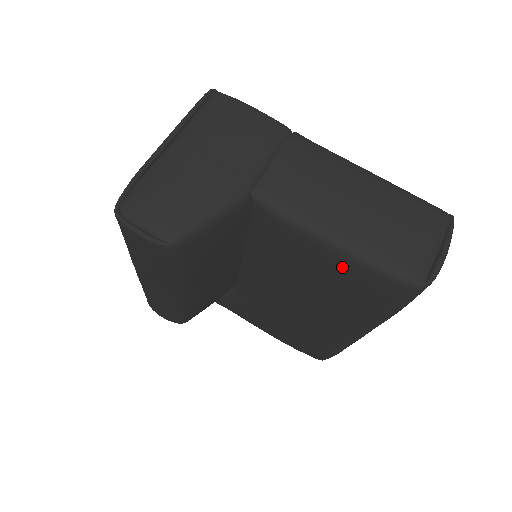
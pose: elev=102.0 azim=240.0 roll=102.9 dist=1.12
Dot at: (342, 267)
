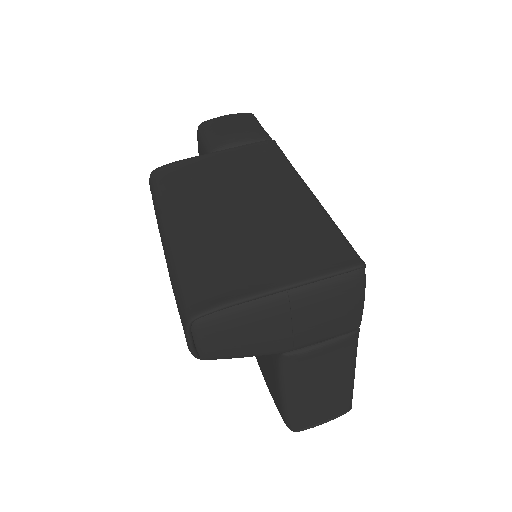
Dot at: (275, 392)
